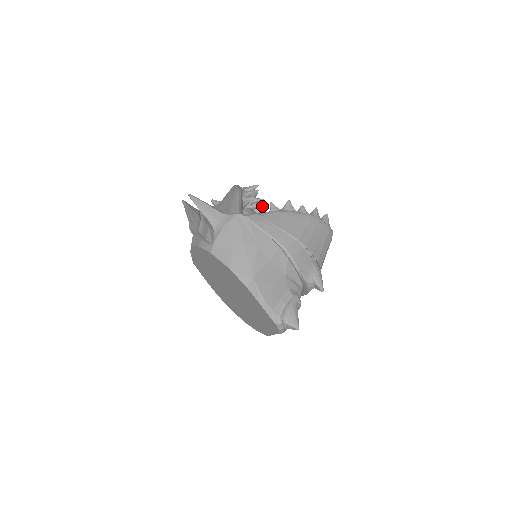
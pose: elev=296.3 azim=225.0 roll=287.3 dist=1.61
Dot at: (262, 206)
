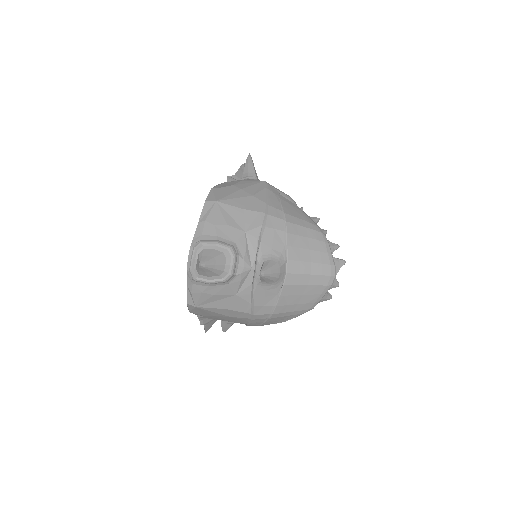
Dot at: occluded
